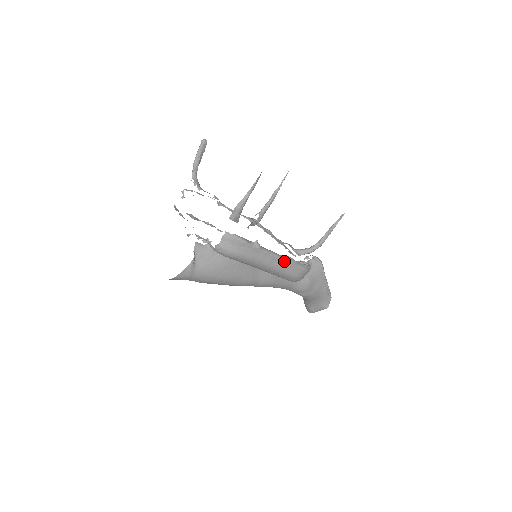
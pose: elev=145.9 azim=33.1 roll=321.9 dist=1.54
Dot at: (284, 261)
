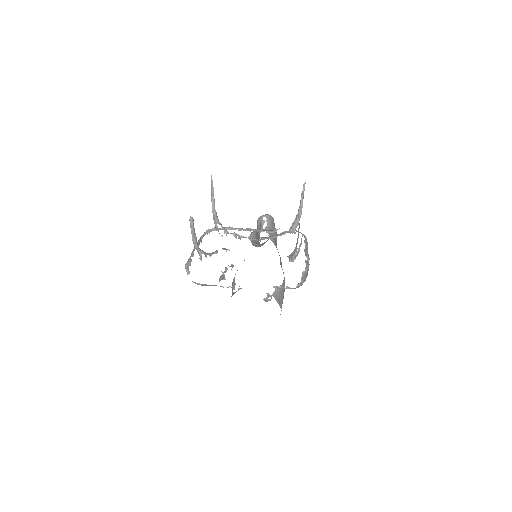
Dot at: (307, 248)
